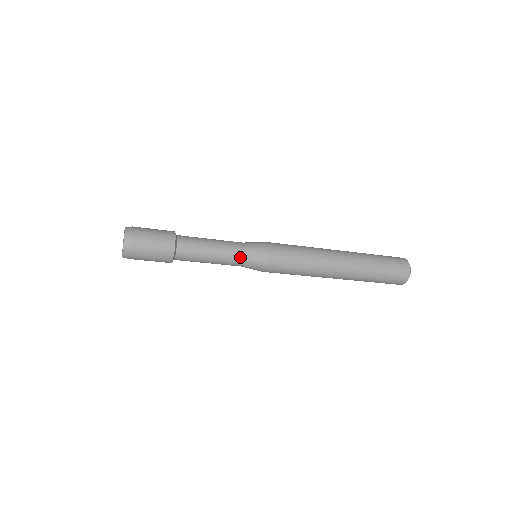
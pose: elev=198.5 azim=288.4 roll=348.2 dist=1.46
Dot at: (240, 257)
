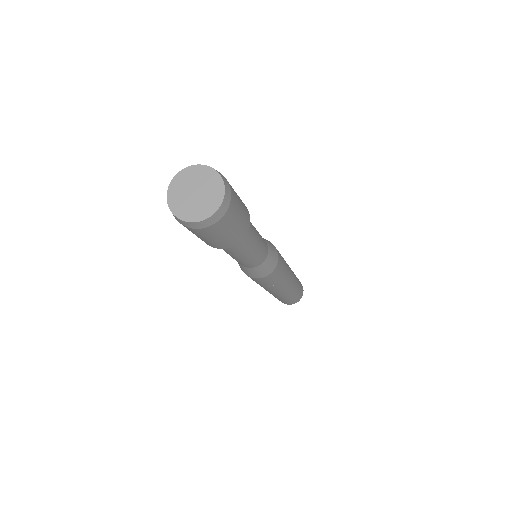
Dot at: (266, 252)
